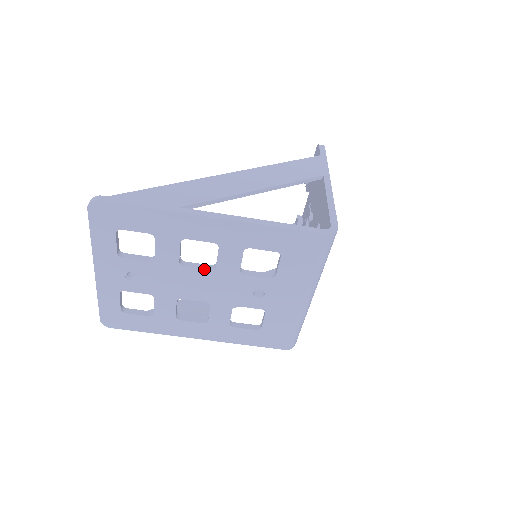
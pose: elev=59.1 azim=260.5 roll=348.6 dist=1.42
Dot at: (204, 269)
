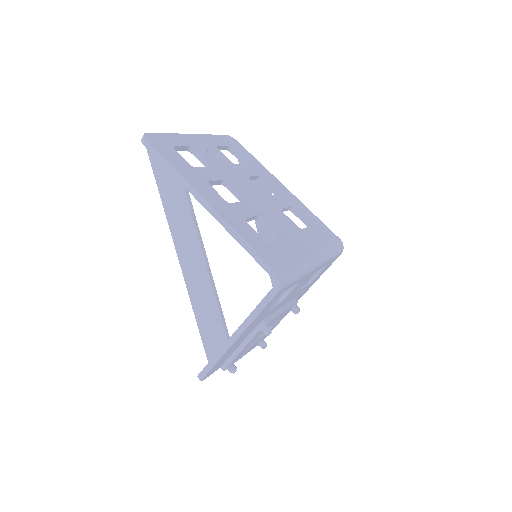
Dot at: (260, 190)
